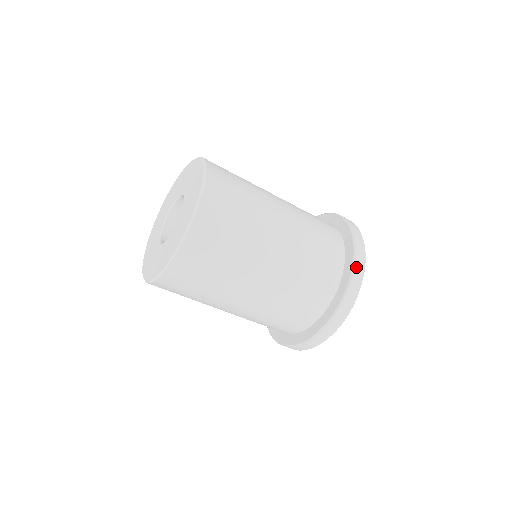
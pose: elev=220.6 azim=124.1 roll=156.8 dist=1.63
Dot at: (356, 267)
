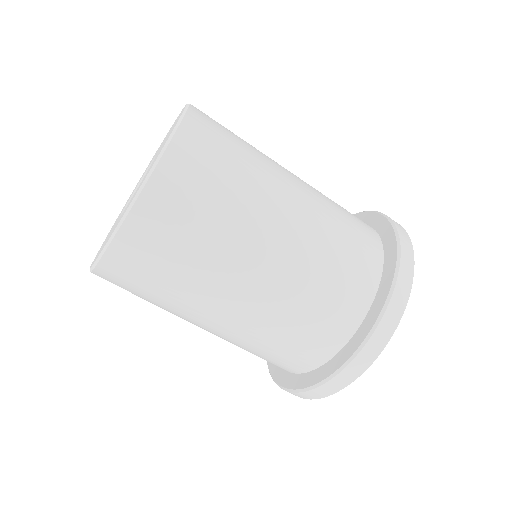
Dot at: (370, 342)
